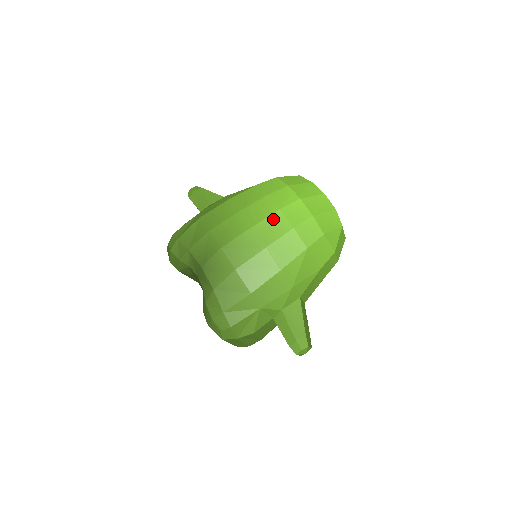
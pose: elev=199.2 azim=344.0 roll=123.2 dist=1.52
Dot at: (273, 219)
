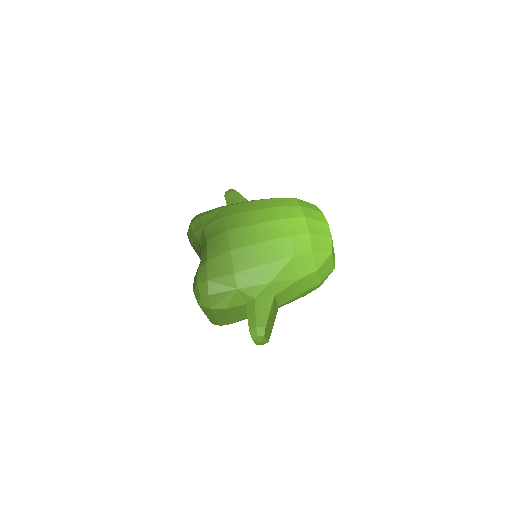
Dot at: (276, 224)
